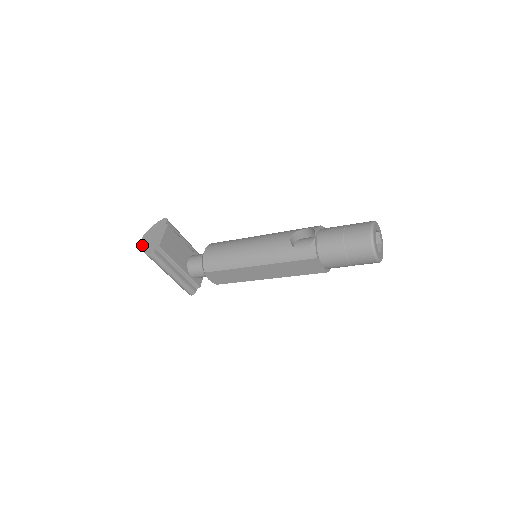
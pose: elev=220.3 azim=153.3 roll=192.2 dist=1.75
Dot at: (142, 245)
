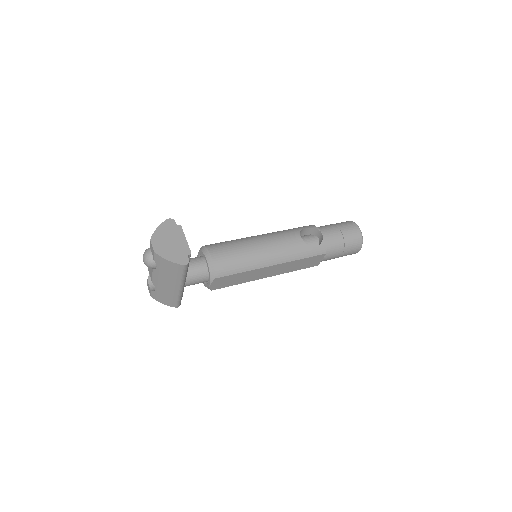
Dot at: (161, 253)
